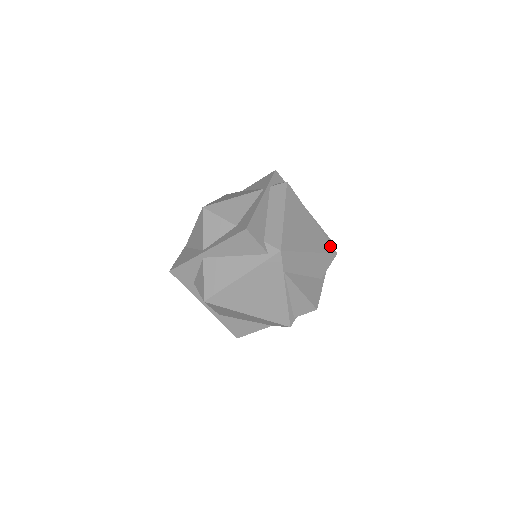
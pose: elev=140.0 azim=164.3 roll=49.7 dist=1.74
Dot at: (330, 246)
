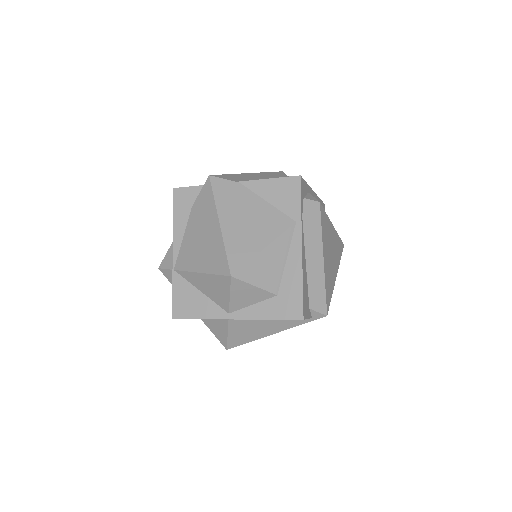
Dot at: (341, 244)
